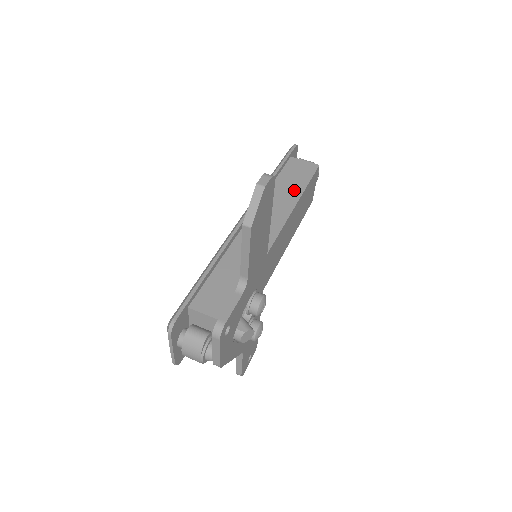
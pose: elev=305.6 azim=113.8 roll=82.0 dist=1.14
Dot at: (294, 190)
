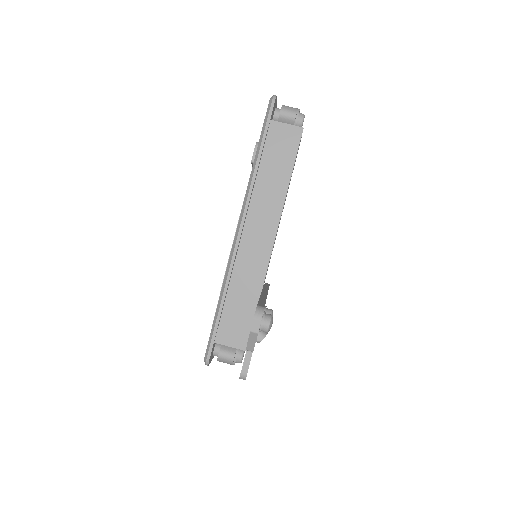
Dot at: (280, 179)
